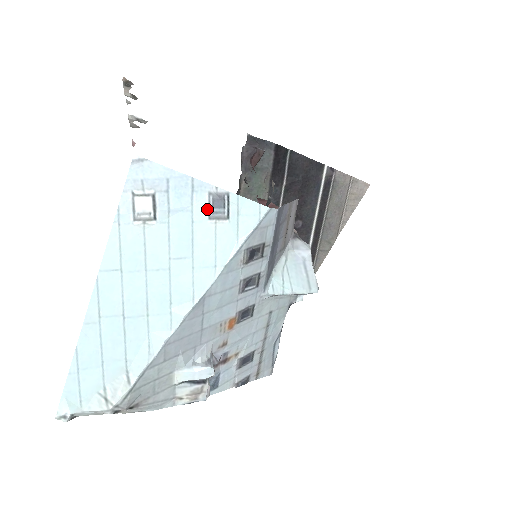
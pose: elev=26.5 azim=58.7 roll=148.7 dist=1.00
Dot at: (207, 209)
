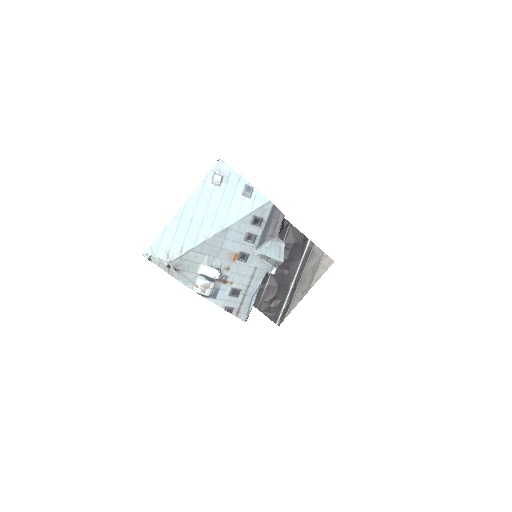
Dot at: (242, 190)
